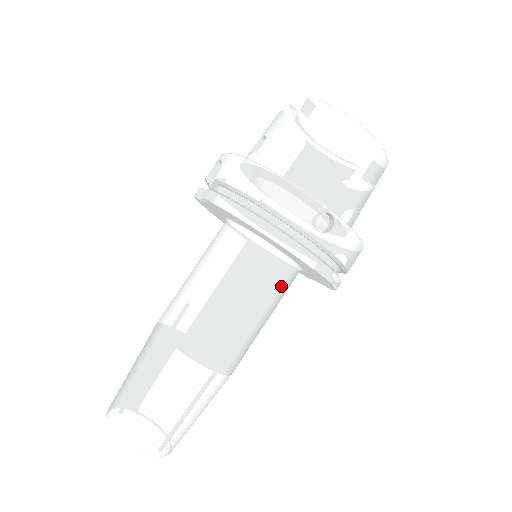
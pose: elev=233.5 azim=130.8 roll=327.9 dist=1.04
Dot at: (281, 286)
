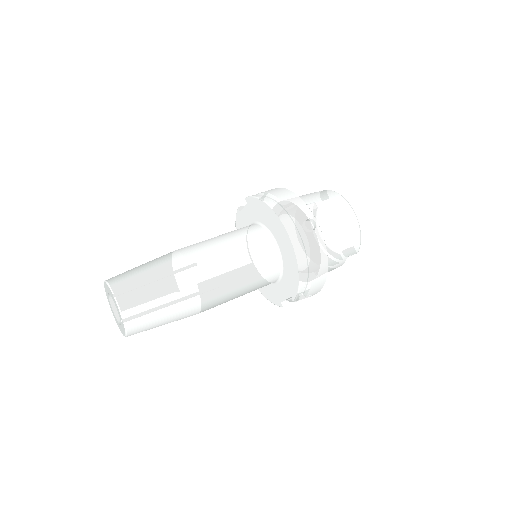
Dot at: (265, 265)
